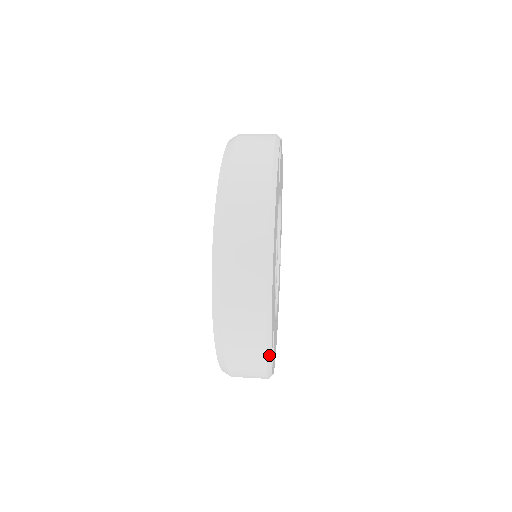
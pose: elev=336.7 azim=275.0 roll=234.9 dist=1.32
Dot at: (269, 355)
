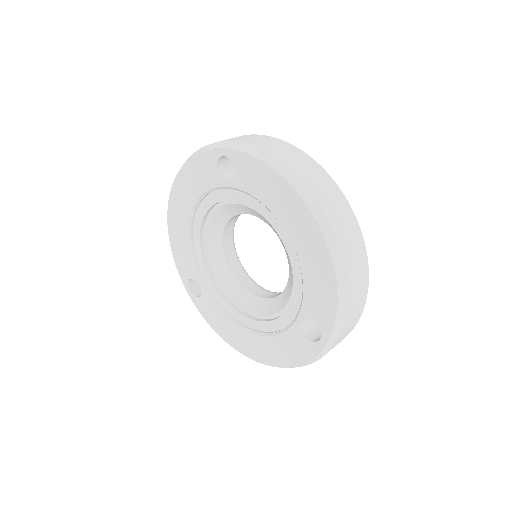
Dot at: (364, 302)
